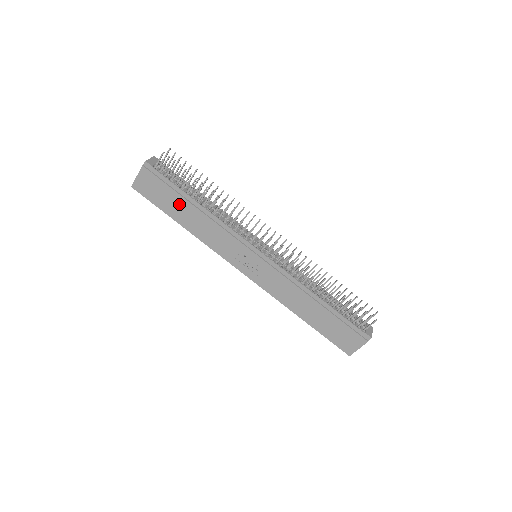
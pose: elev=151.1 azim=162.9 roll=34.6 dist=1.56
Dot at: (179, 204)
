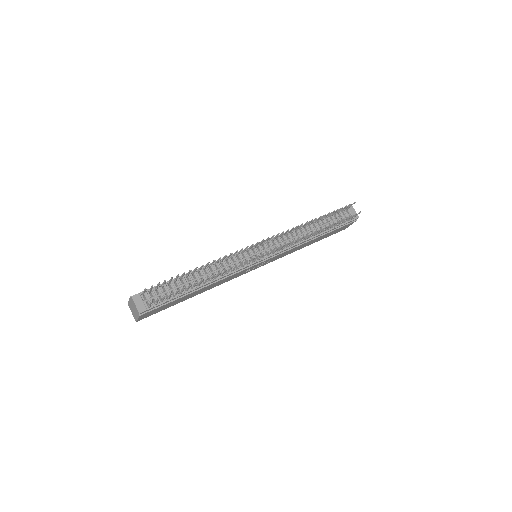
Dot at: occluded
